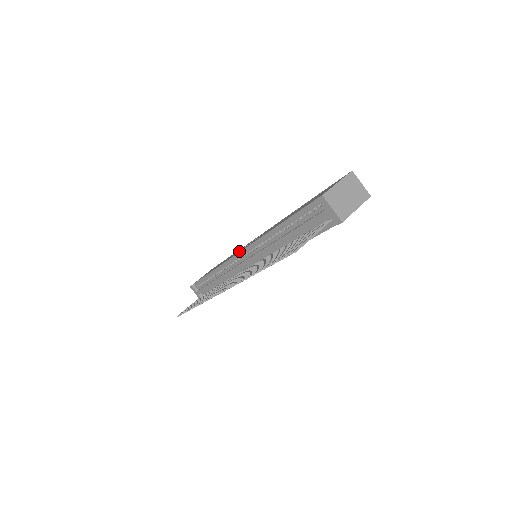
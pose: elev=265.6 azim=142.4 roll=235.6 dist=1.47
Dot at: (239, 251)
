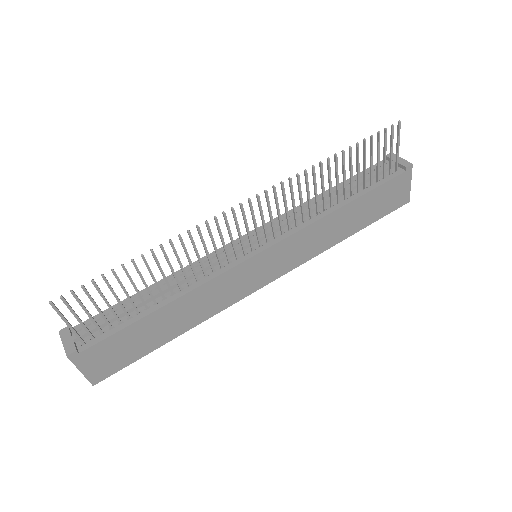
Dot at: occluded
